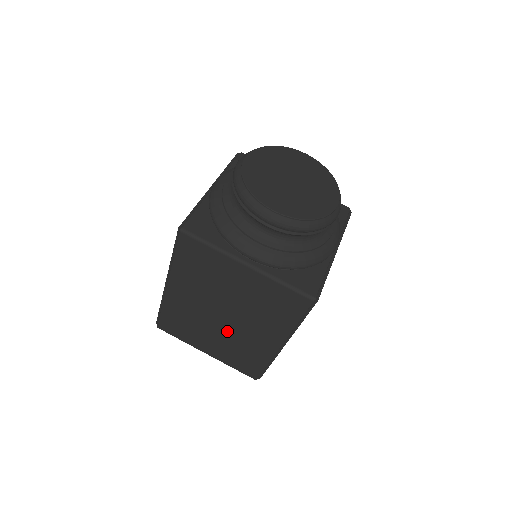
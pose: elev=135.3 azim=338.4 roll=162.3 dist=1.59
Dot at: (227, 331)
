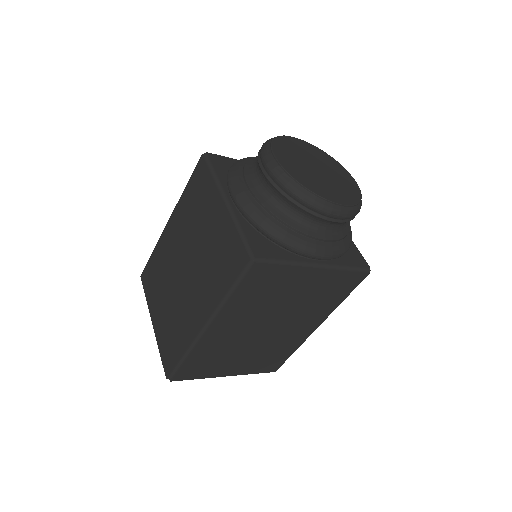
Dot at: (178, 292)
